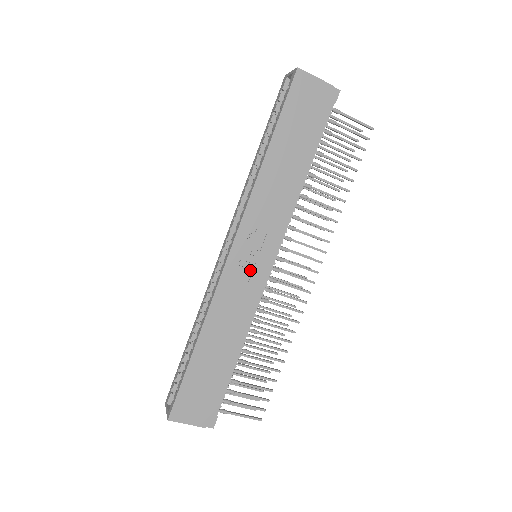
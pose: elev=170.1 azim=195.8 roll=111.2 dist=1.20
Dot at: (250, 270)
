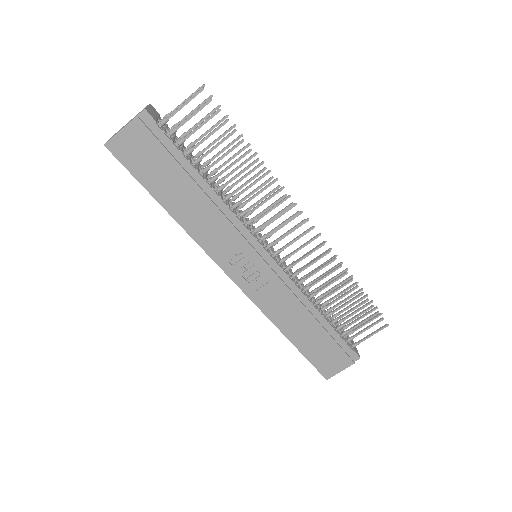
Dot at: (260, 276)
